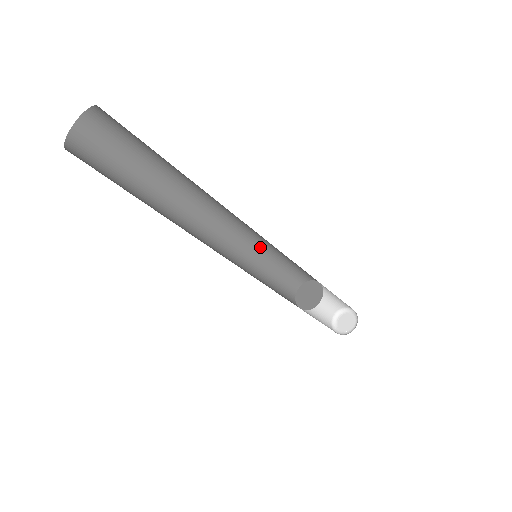
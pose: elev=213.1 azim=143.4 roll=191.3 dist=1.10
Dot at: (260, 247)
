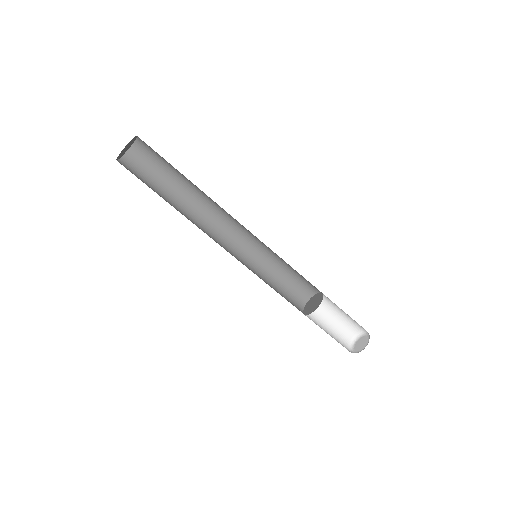
Dot at: (256, 264)
